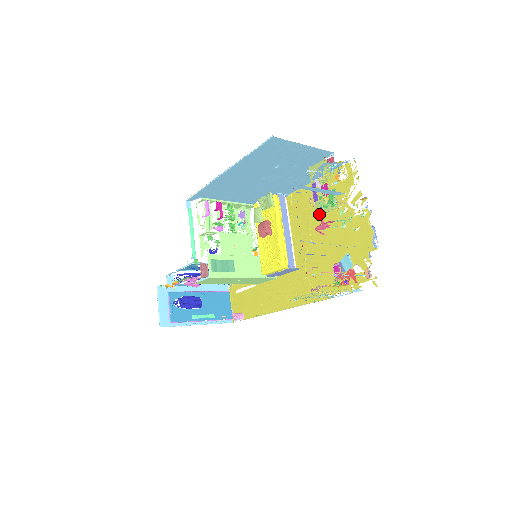
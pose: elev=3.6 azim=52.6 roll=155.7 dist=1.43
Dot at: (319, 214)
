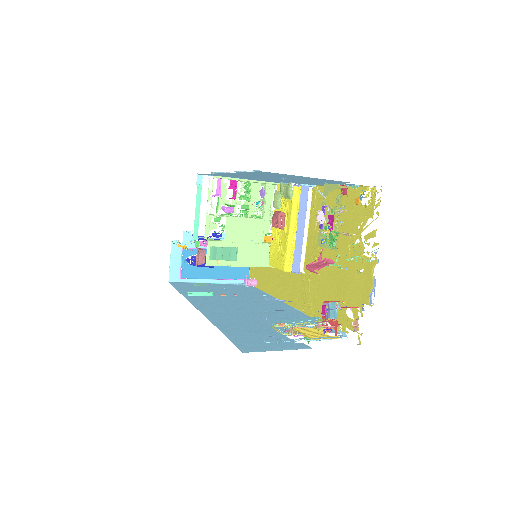
Dot at: (320, 245)
